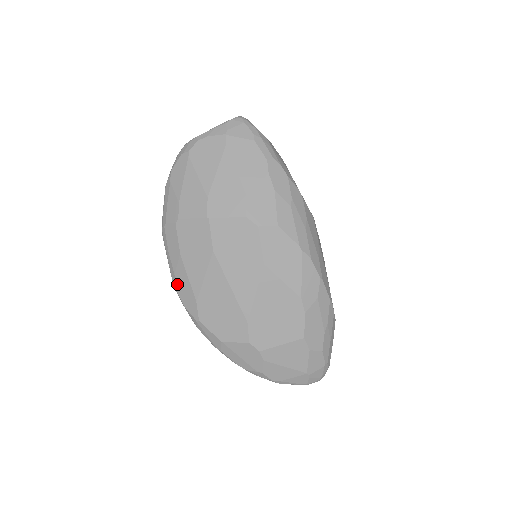
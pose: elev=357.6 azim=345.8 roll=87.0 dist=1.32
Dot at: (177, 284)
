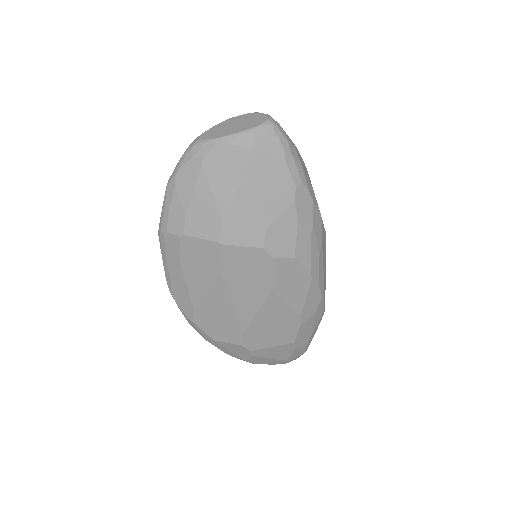
Dot at: (172, 287)
